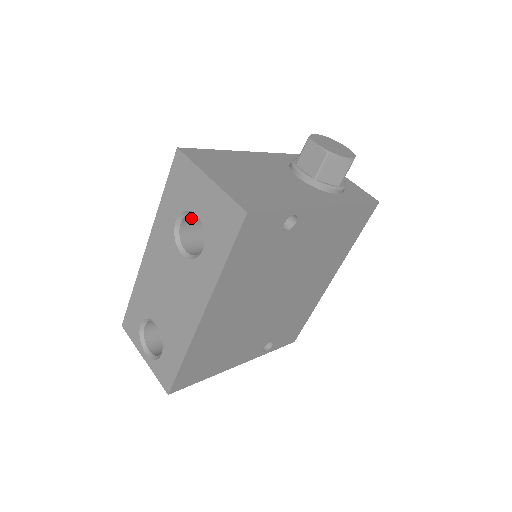
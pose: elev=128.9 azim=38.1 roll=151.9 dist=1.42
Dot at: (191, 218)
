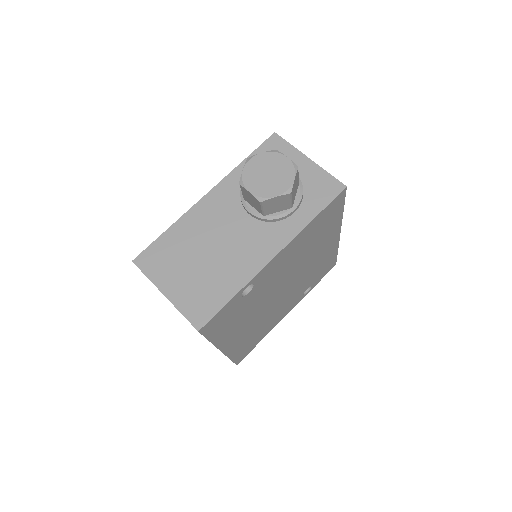
Dot at: occluded
